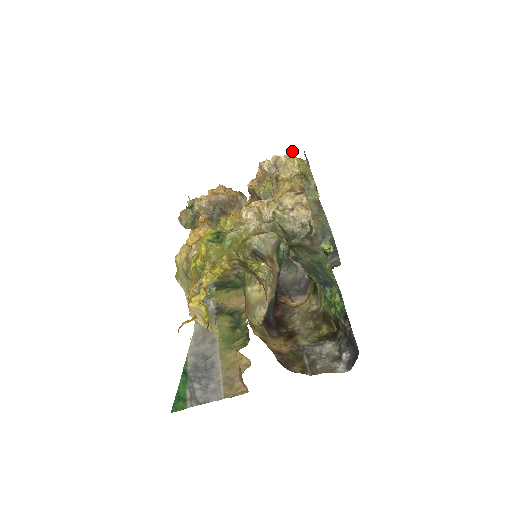
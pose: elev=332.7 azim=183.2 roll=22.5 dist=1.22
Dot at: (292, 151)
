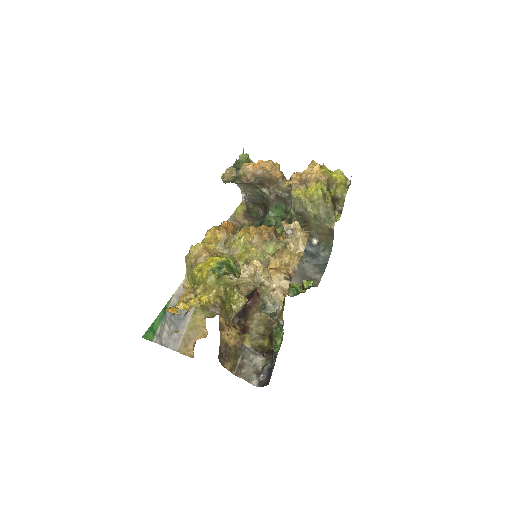
Dot at: occluded
